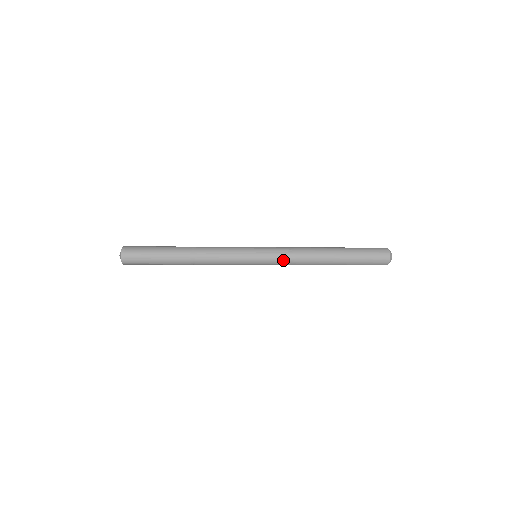
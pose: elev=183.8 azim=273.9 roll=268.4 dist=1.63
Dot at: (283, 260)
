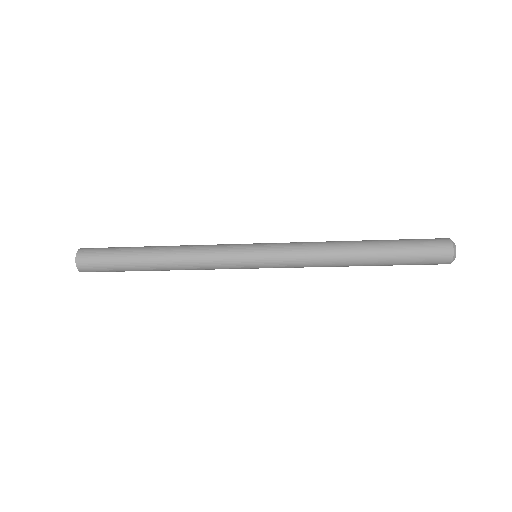
Dot at: (292, 247)
